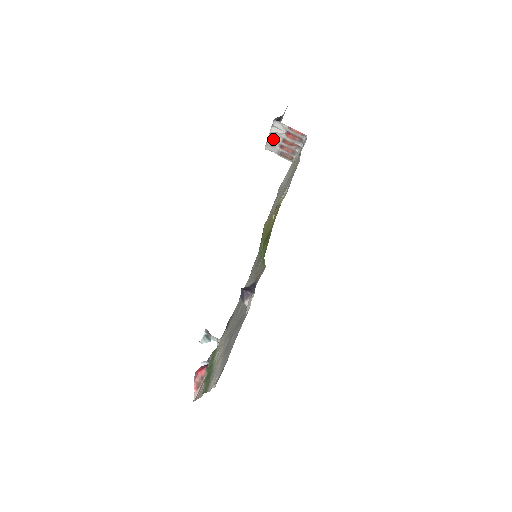
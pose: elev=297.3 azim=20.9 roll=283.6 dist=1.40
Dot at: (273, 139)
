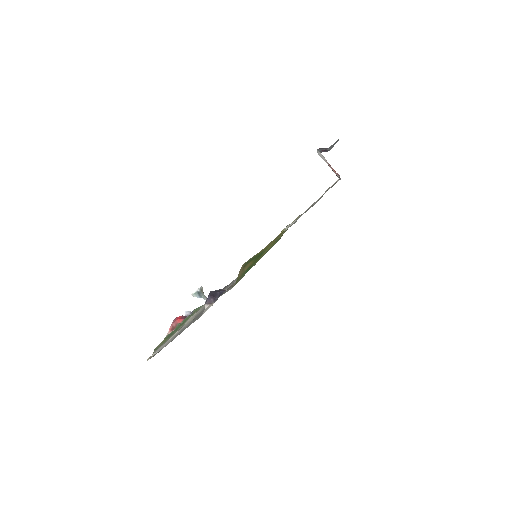
Dot at: (321, 157)
